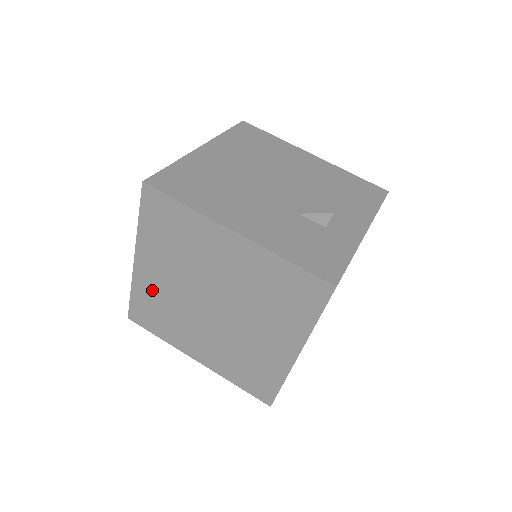
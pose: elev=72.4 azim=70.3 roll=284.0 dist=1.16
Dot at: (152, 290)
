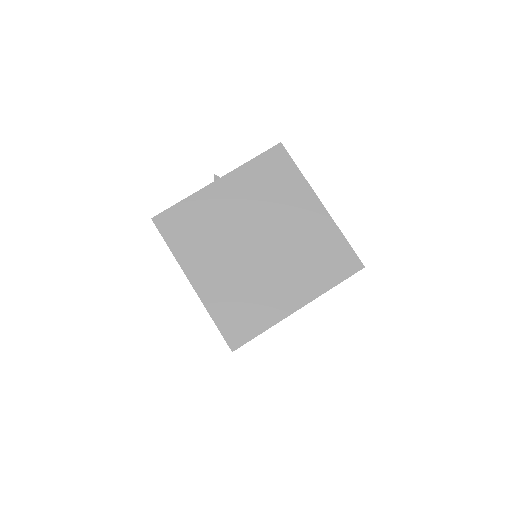
Dot at: (209, 208)
